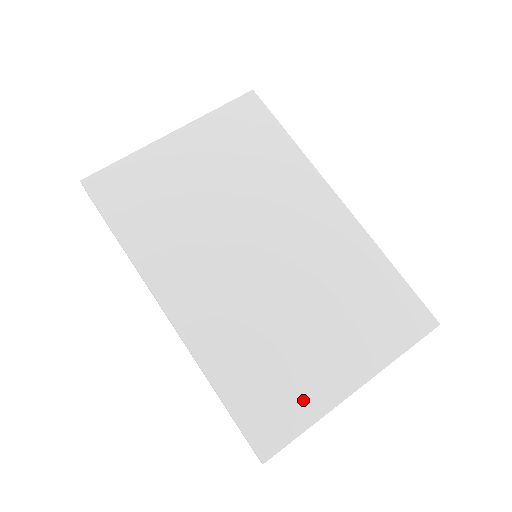
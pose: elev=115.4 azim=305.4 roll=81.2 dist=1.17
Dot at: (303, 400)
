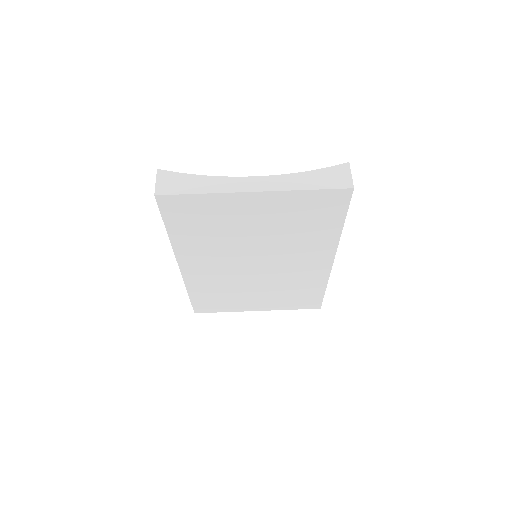
Dot at: (229, 307)
